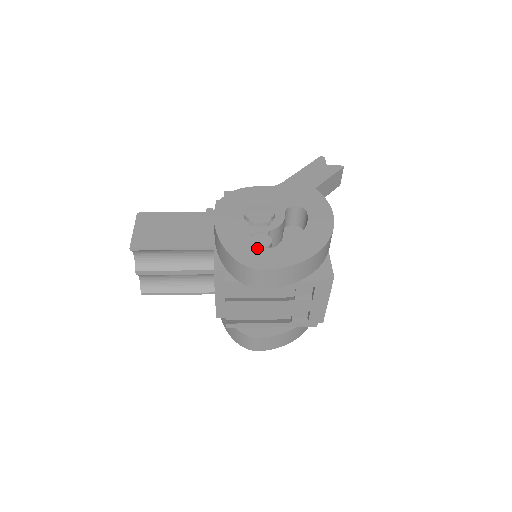
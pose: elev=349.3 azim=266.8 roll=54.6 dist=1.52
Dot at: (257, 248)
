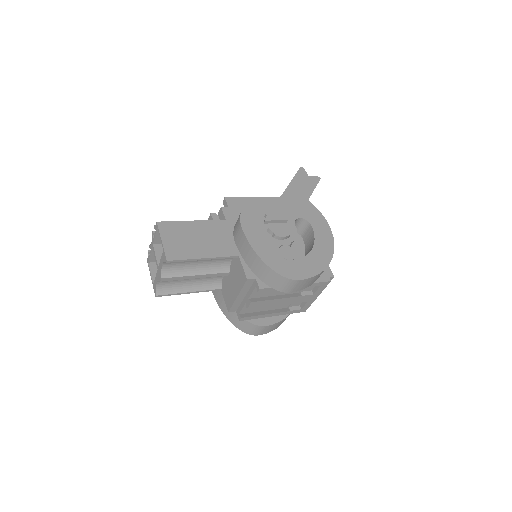
Dot at: (288, 260)
